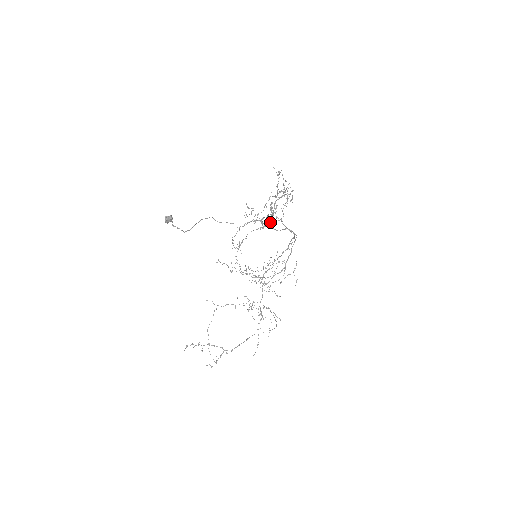
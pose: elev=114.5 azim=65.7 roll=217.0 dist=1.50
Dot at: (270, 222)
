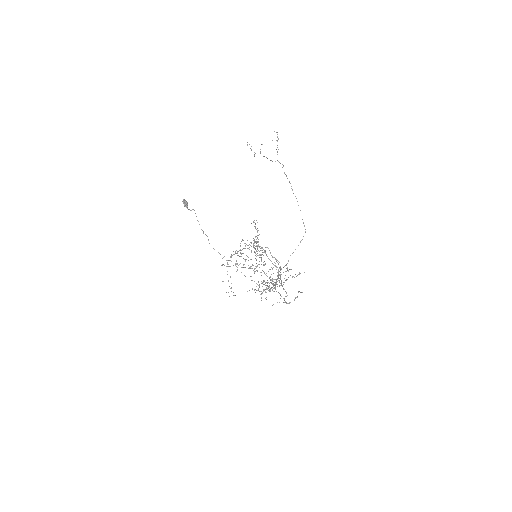
Dot at: occluded
